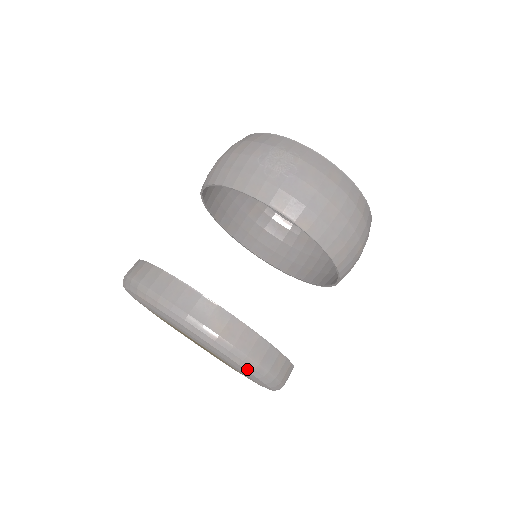
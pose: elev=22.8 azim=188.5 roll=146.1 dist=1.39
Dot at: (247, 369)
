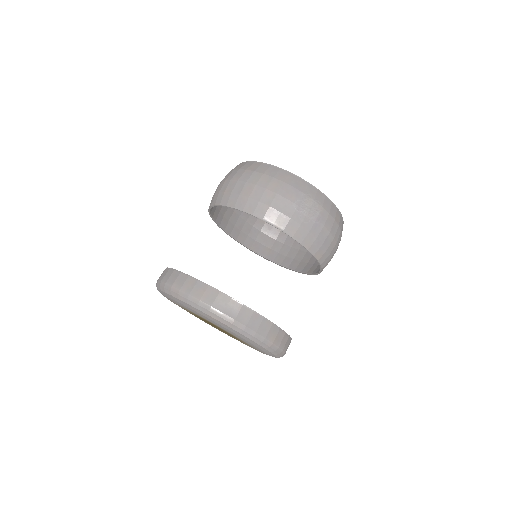
Dot at: (277, 356)
